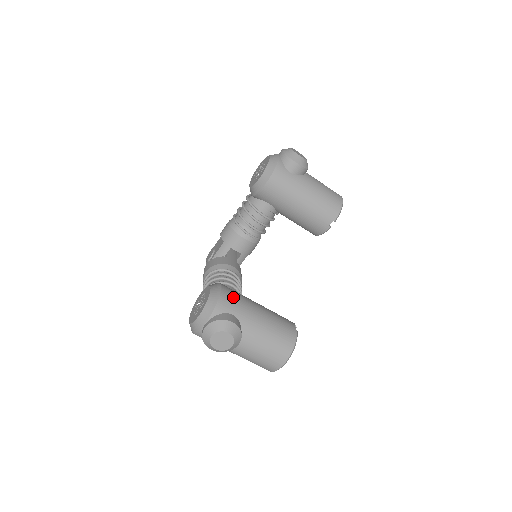
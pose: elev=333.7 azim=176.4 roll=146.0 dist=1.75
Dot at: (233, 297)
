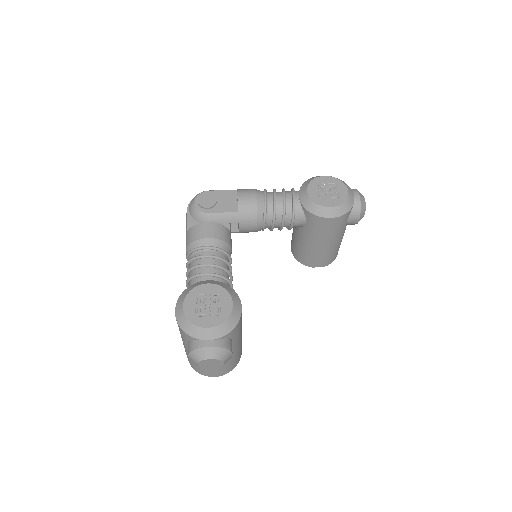
Dot at: occluded
